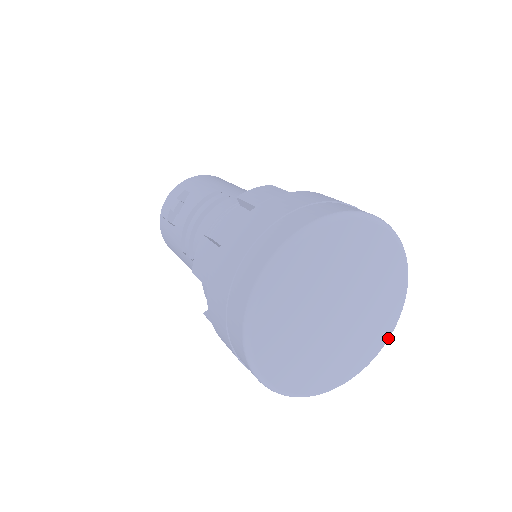
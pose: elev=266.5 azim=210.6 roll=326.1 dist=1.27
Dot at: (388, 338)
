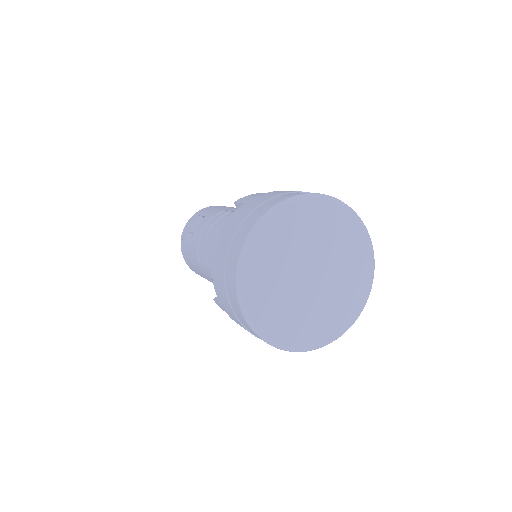
Dot at: (364, 304)
